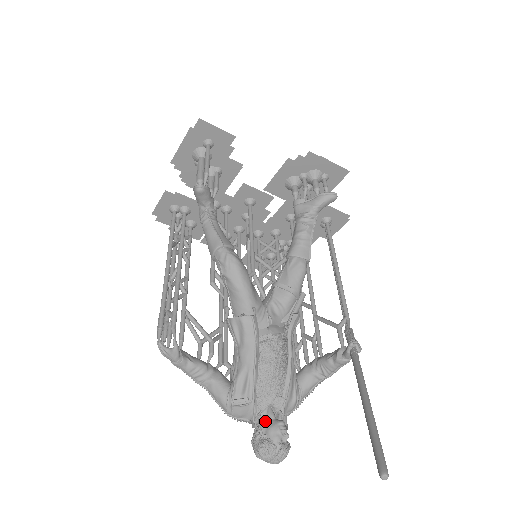
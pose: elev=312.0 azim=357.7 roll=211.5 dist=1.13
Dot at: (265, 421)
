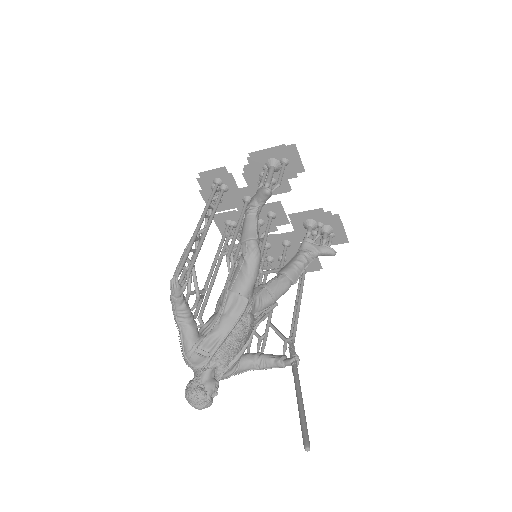
Dot at: (208, 375)
